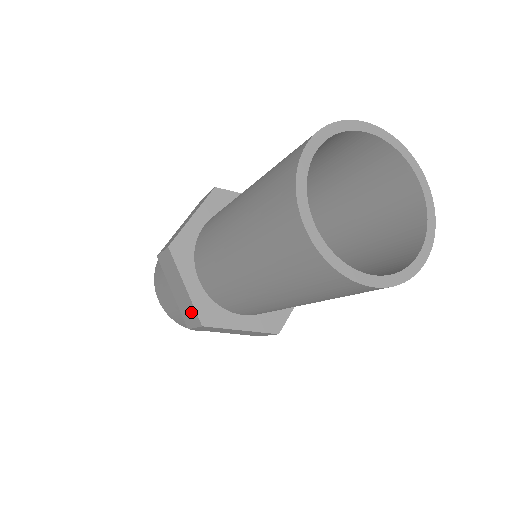
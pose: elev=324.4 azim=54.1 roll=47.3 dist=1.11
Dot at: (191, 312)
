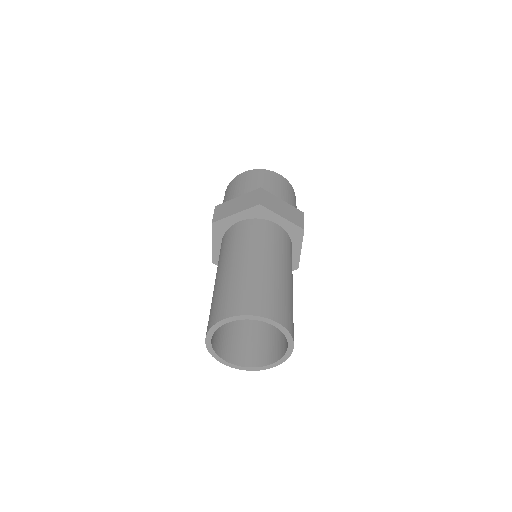
Dot at: occluded
